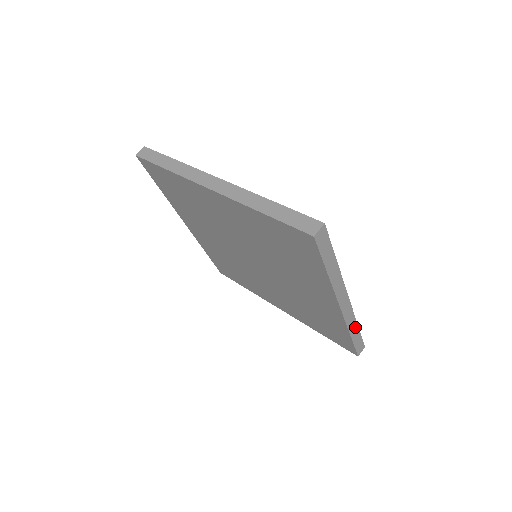
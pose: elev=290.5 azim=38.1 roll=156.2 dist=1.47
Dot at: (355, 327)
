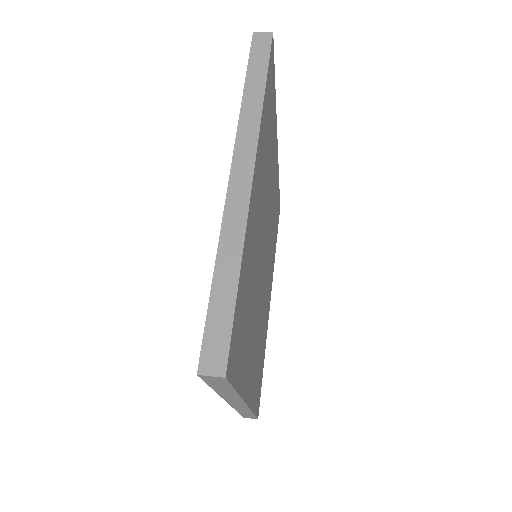
Dot at: (249, 412)
